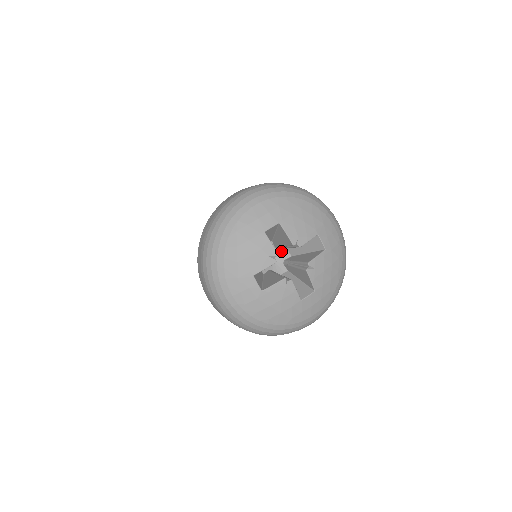
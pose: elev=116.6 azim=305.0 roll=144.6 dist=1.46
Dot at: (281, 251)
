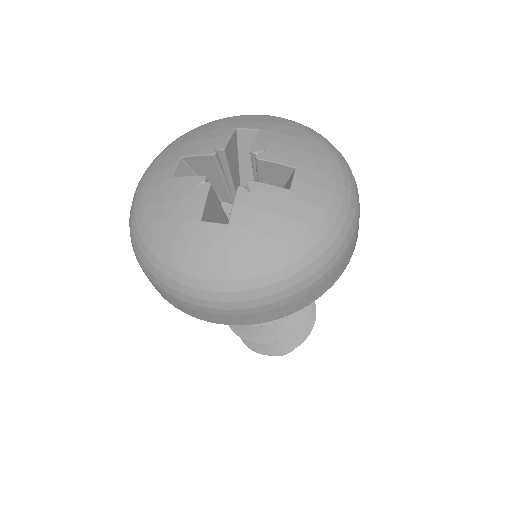
Dot at: occluded
